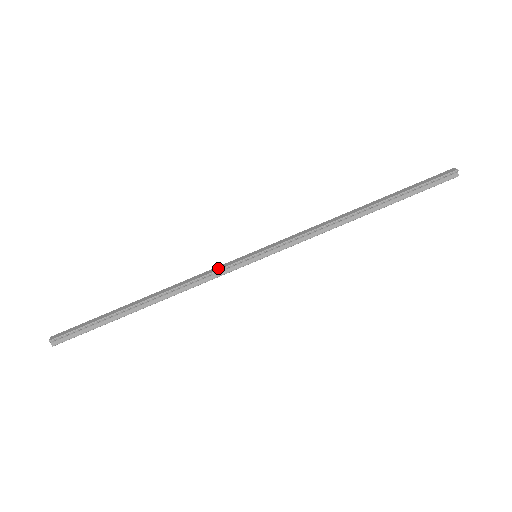
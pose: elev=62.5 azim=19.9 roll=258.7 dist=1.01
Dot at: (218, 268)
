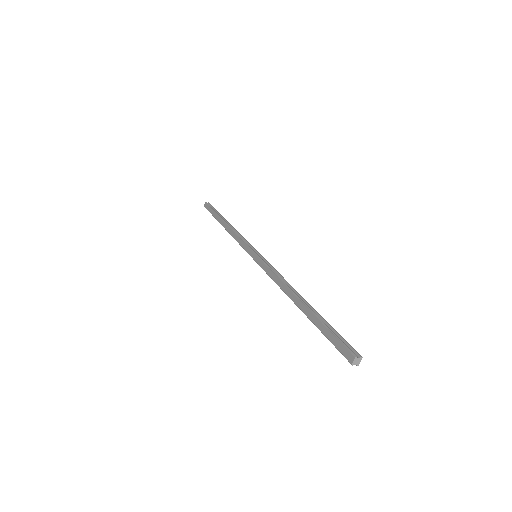
Dot at: (242, 244)
